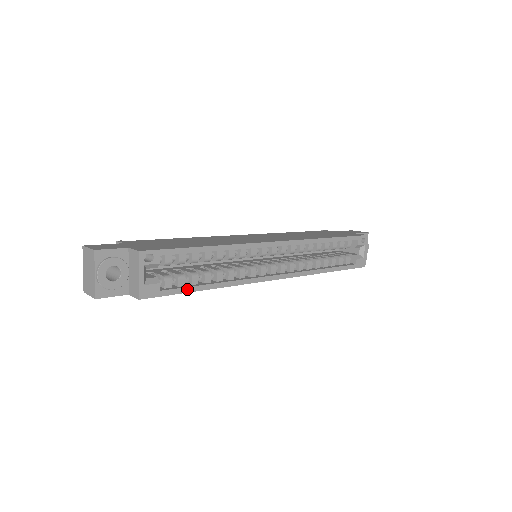
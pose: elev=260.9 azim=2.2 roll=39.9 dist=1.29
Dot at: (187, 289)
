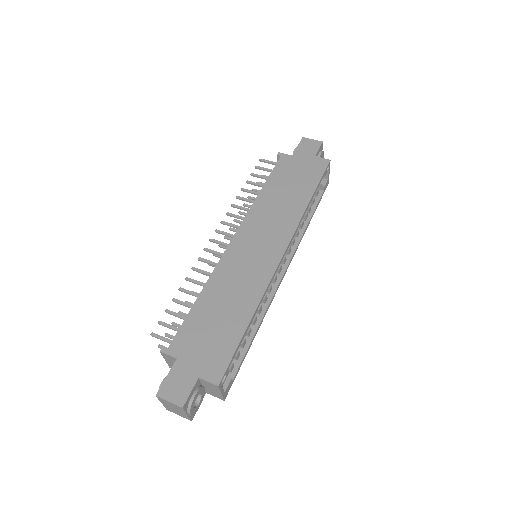
Dot at: (244, 357)
